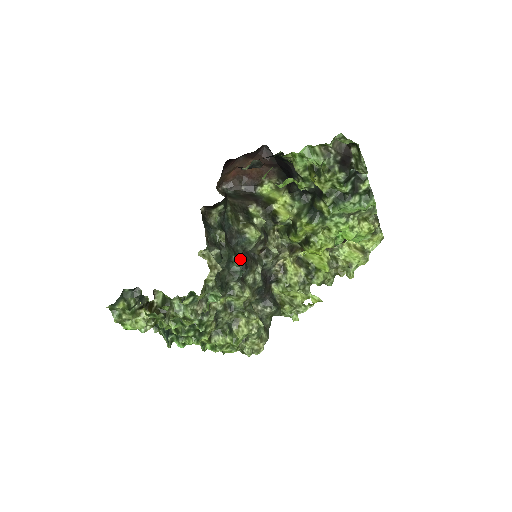
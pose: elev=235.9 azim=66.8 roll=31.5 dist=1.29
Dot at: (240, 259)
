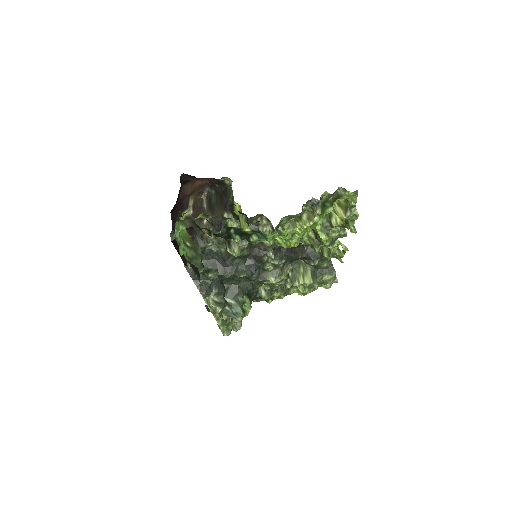
Dot at: (244, 268)
